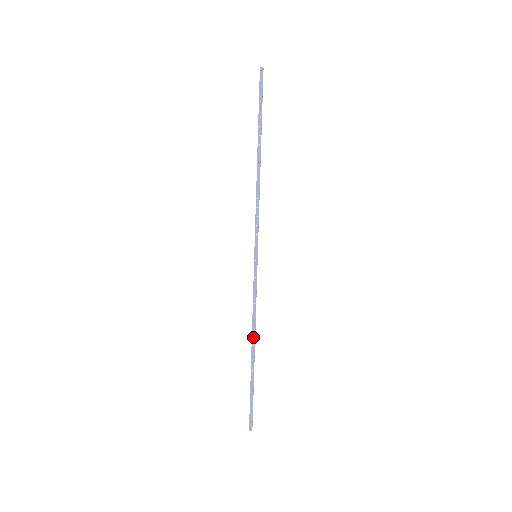
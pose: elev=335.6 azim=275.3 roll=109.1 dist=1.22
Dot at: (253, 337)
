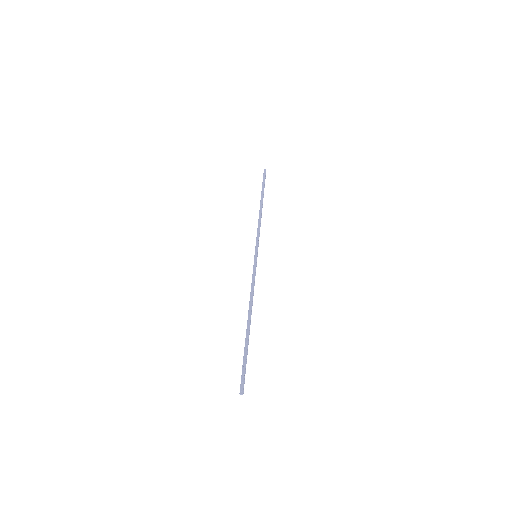
Dot at: (250, 311)
